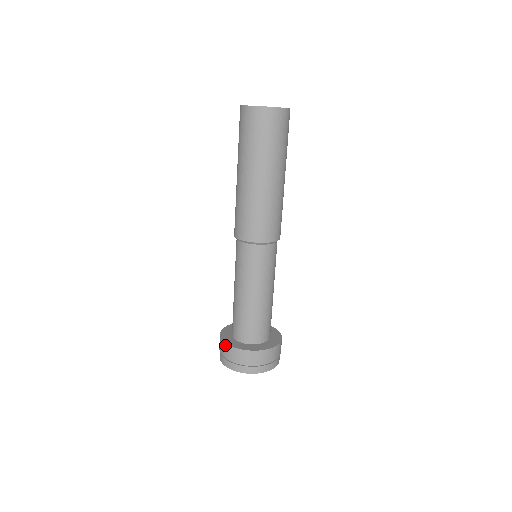
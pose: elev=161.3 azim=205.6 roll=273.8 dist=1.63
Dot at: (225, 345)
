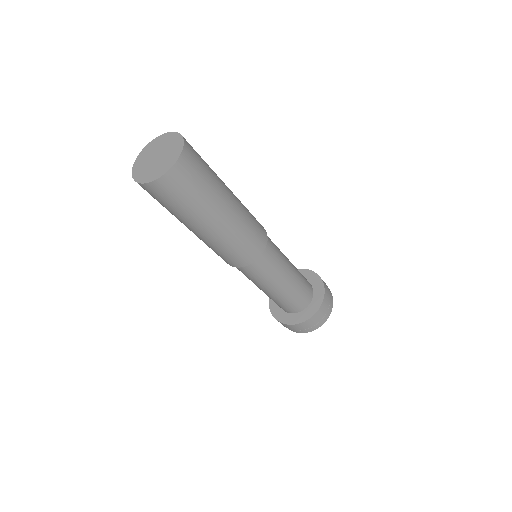
Dot at: (270, 311)
